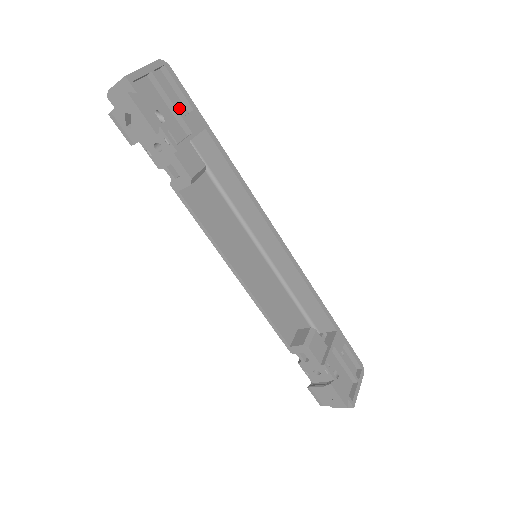
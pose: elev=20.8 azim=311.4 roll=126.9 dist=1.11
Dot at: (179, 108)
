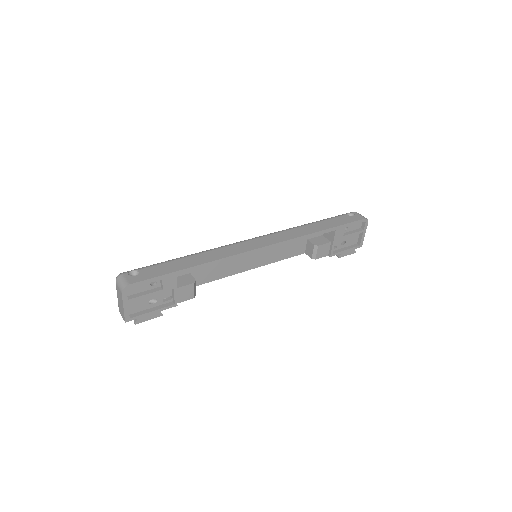
Dot at: occluded
